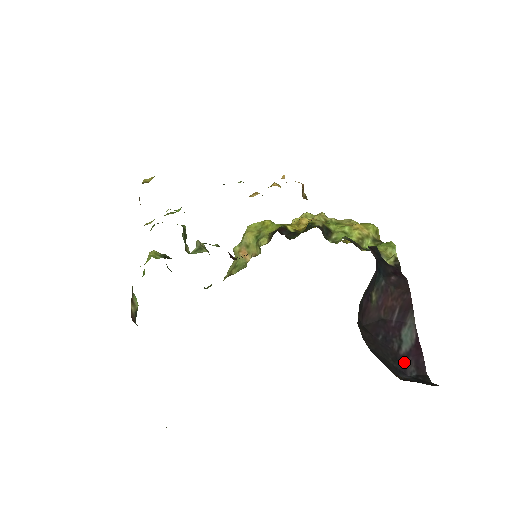
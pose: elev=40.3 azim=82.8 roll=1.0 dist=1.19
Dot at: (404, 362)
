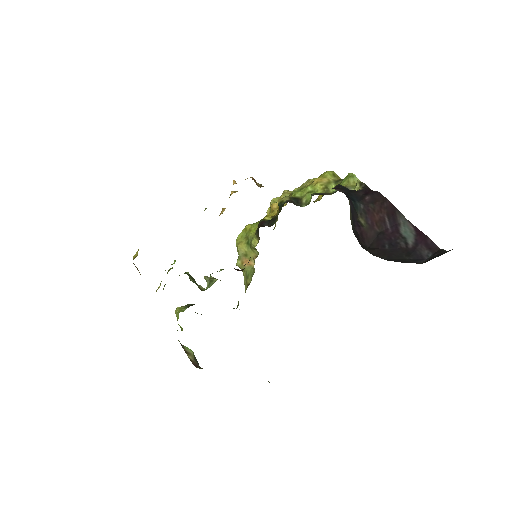
Dot at: (417, 251)
